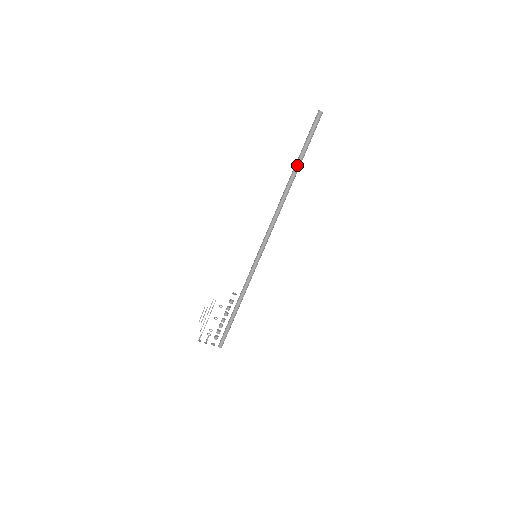
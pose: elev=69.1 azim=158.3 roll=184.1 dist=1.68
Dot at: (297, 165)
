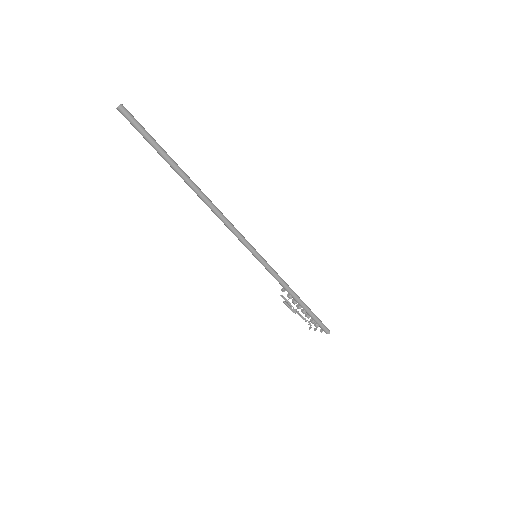
Dot at: (172, 168)
